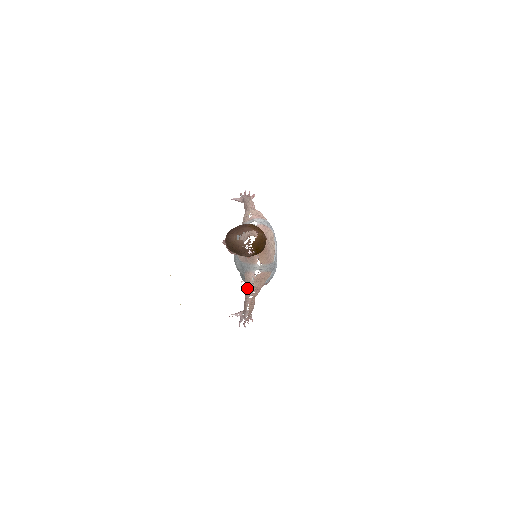
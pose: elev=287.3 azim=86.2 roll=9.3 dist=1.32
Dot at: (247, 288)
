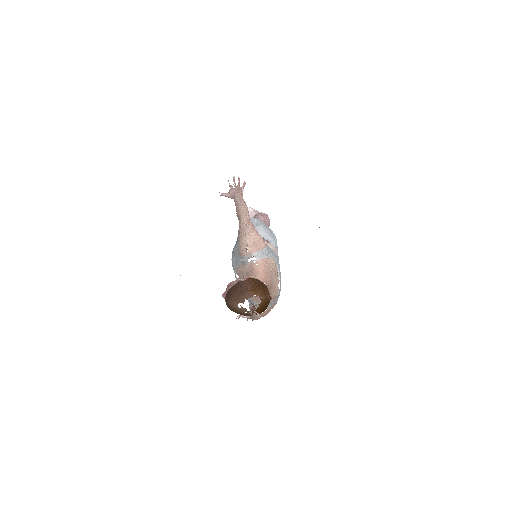
Dot at: occluded
